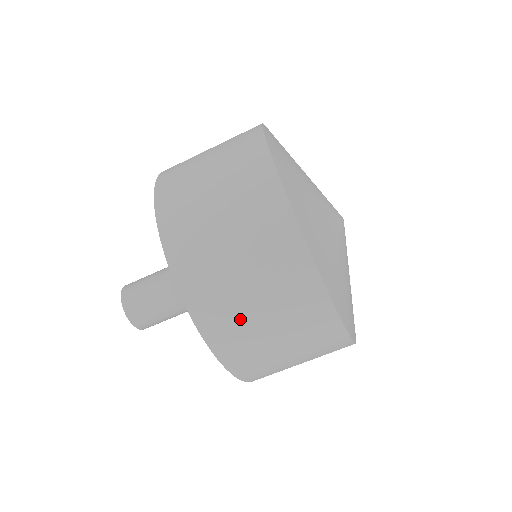
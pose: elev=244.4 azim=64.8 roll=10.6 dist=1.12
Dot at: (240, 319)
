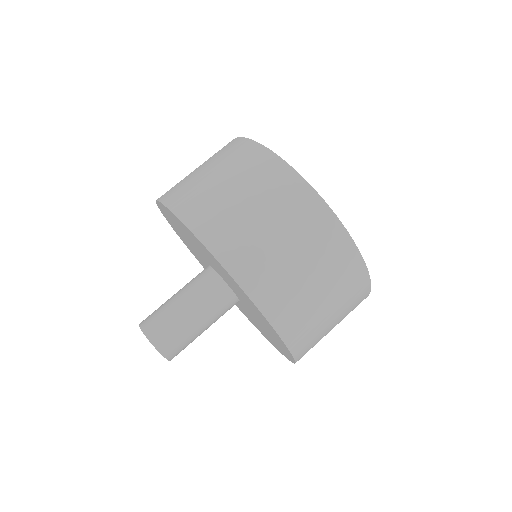
Dot at: (278, 269)
